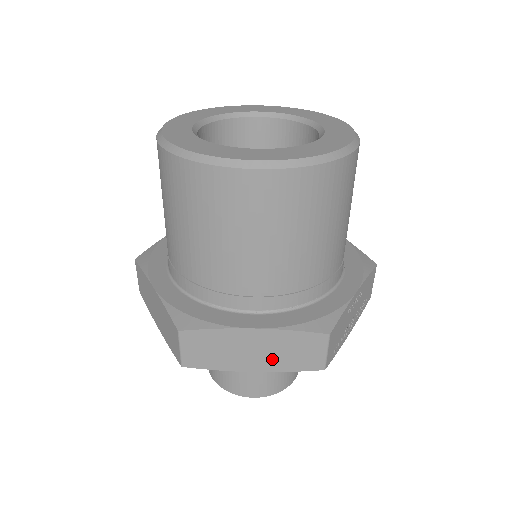
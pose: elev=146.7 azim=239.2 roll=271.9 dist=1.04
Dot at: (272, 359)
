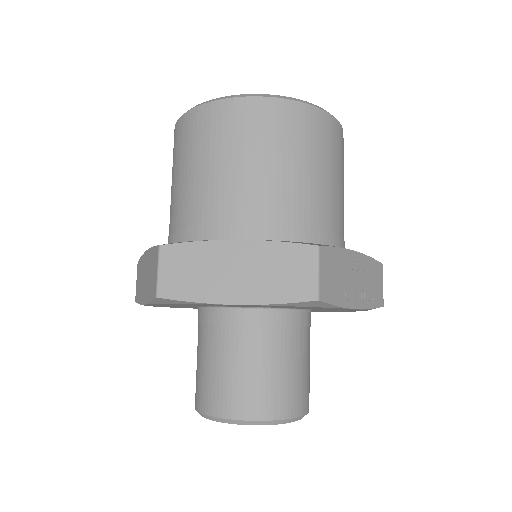
Dot at: (256, 284)
